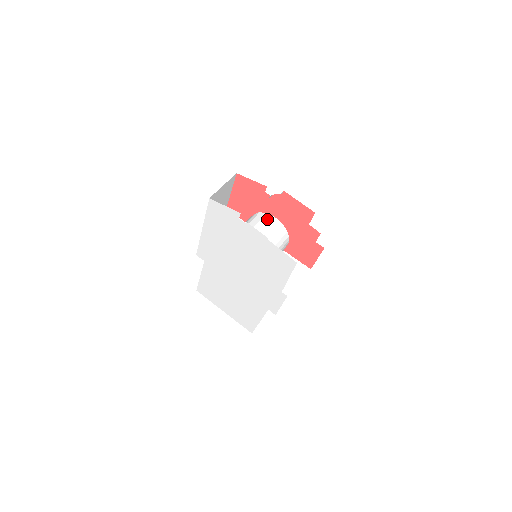
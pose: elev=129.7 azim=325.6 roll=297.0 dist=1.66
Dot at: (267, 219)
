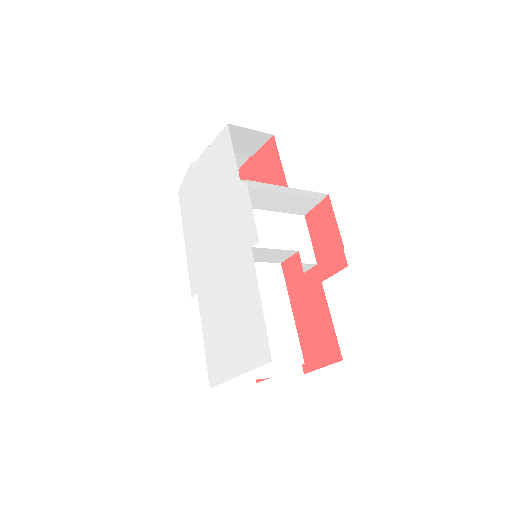
Dot at: occluded
